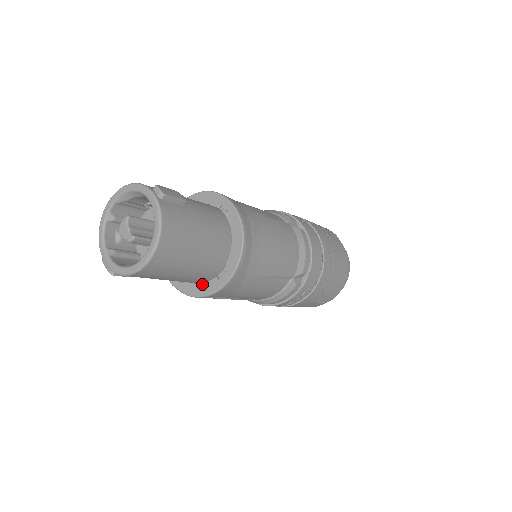
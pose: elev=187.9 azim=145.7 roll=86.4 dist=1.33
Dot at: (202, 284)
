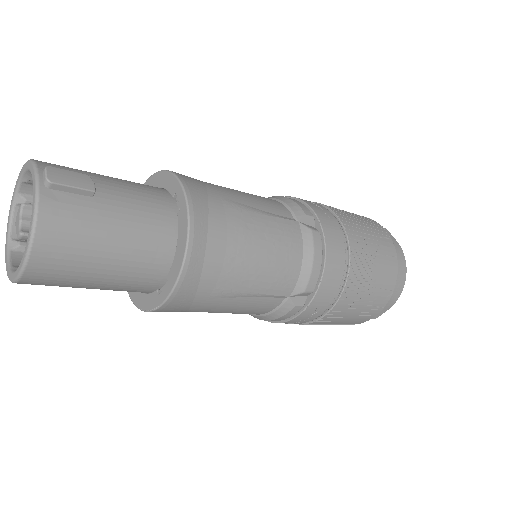
Dot at: (145, 294)
